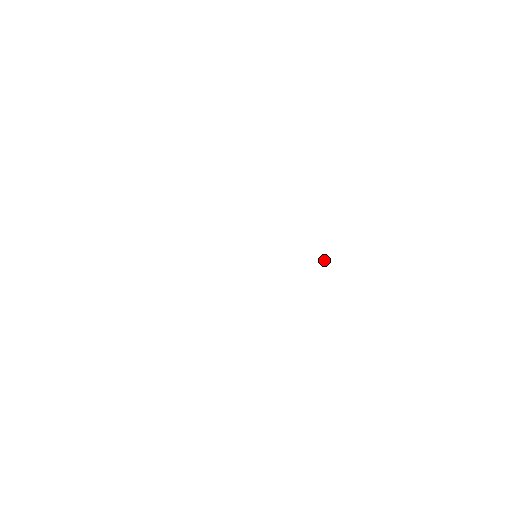
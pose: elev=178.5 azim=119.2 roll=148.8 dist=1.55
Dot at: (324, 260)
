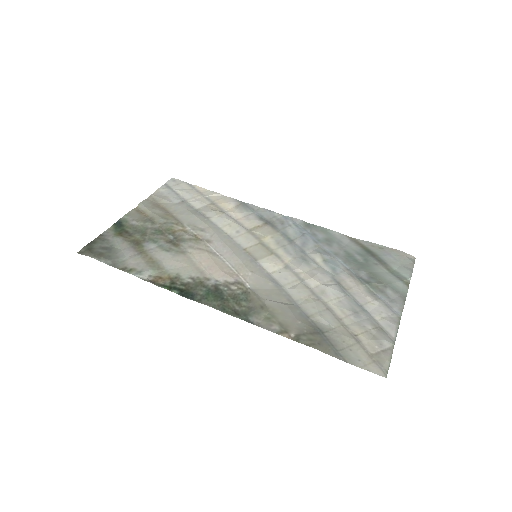
Dot at: (369, 285)
